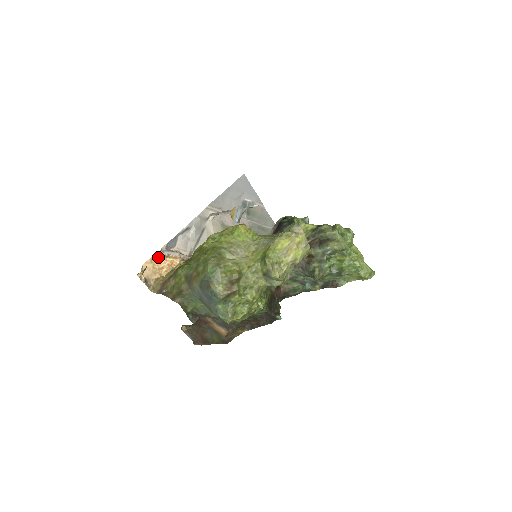
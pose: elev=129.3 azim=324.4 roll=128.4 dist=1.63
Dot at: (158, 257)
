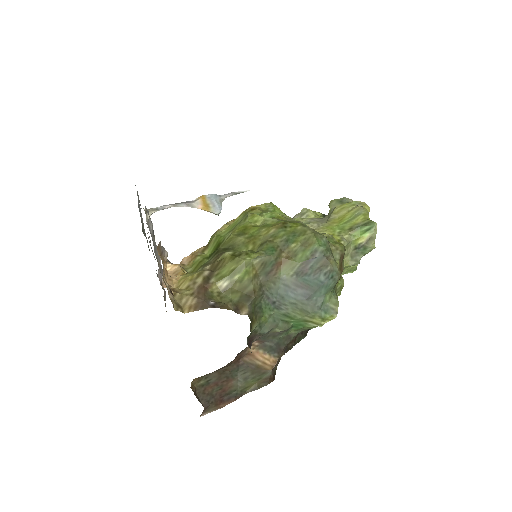
Dot at: (158, 253)
